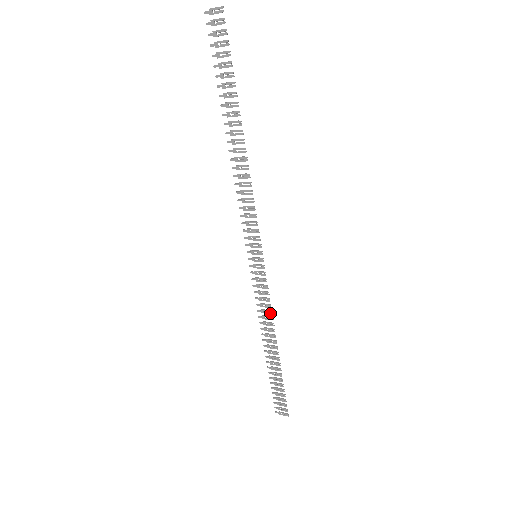
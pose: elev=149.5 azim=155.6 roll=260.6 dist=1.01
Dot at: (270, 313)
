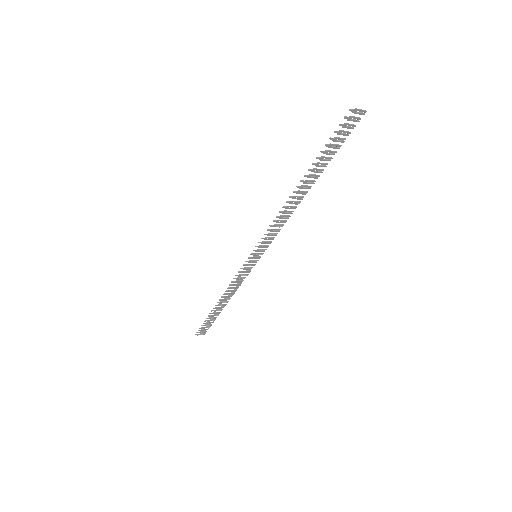
Dot at: (239, 285)
